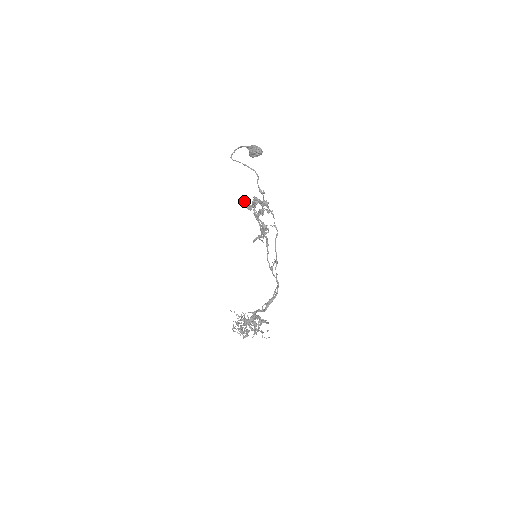
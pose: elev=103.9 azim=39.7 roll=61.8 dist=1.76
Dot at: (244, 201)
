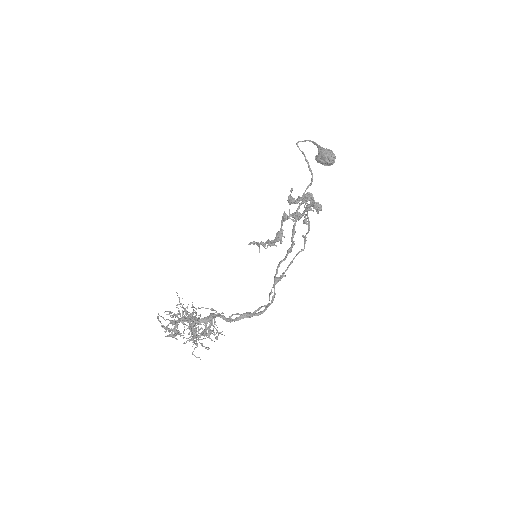
Dot at: (291, 189)
